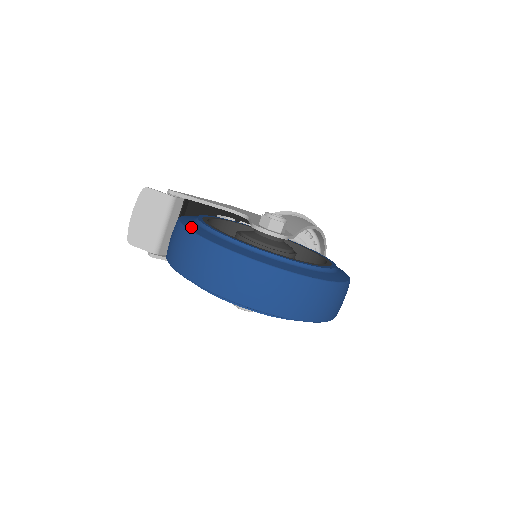
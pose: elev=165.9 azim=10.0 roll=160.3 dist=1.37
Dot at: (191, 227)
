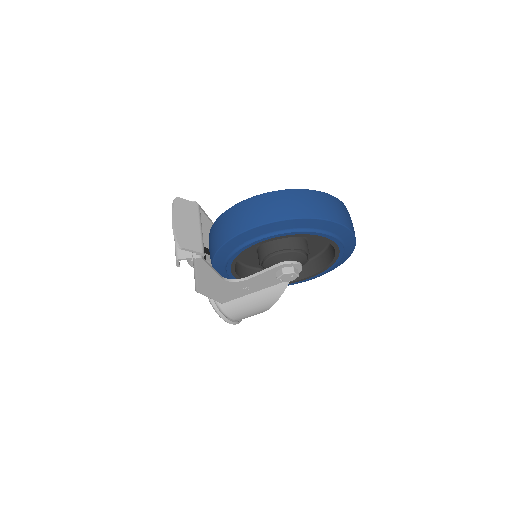
Dot at: (273, 192)
